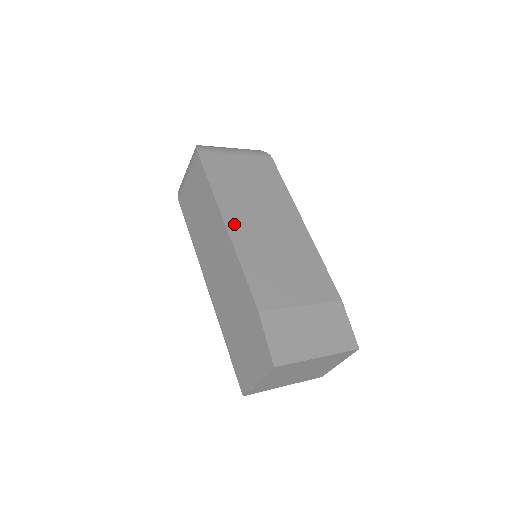
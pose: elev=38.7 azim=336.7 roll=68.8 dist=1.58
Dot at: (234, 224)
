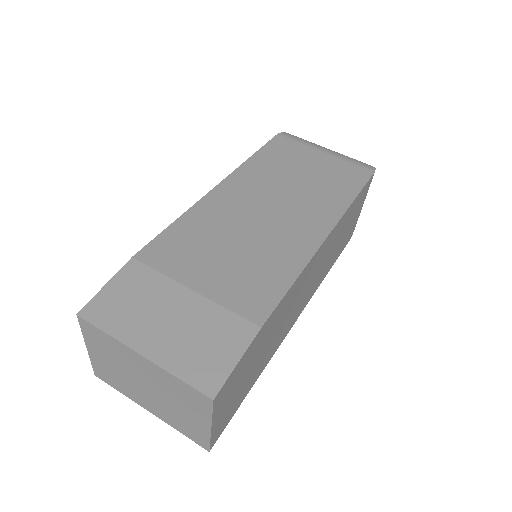
Dot at: (227, 190)
